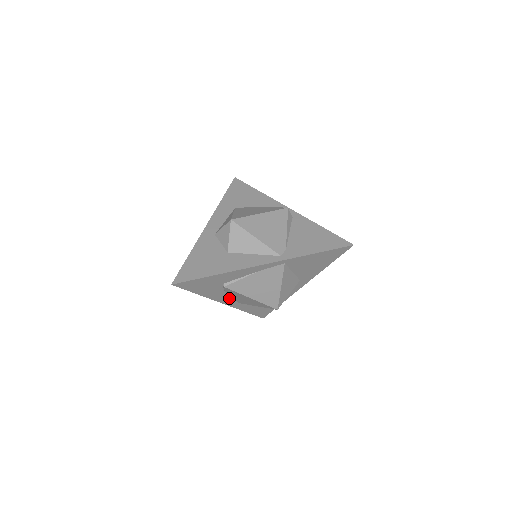
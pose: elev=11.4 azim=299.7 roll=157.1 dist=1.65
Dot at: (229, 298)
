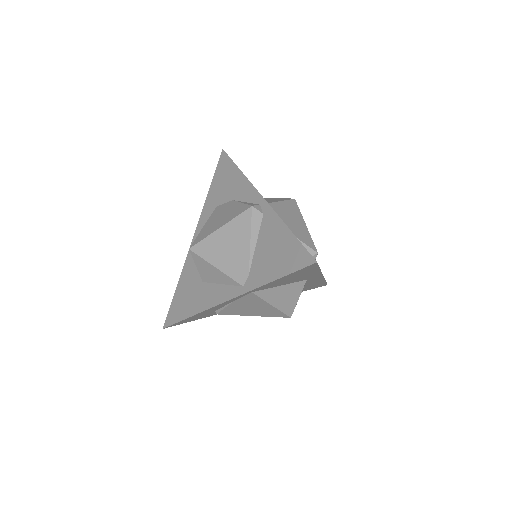
Dot at: occluded
